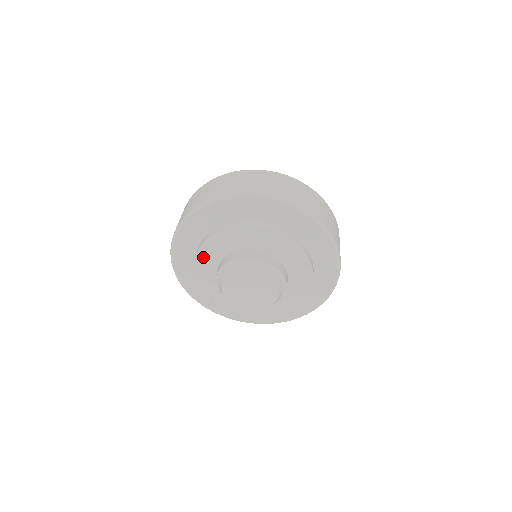
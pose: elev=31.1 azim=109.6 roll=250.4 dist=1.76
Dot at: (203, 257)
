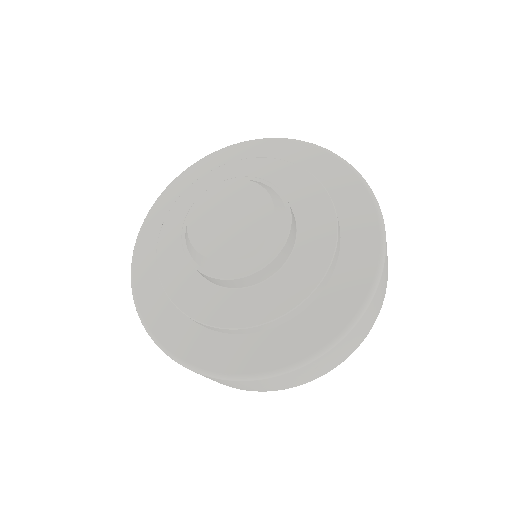
Dot at: (183, 206)
